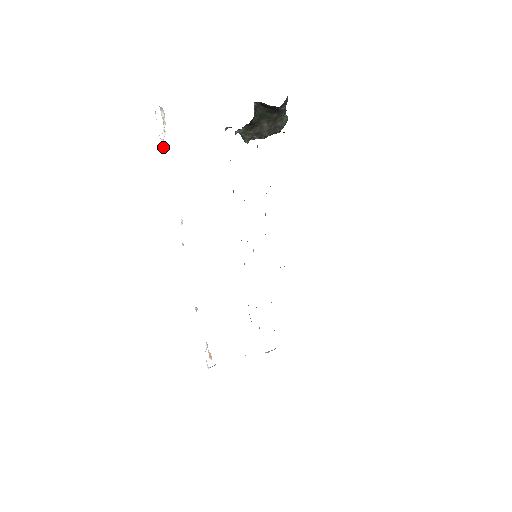
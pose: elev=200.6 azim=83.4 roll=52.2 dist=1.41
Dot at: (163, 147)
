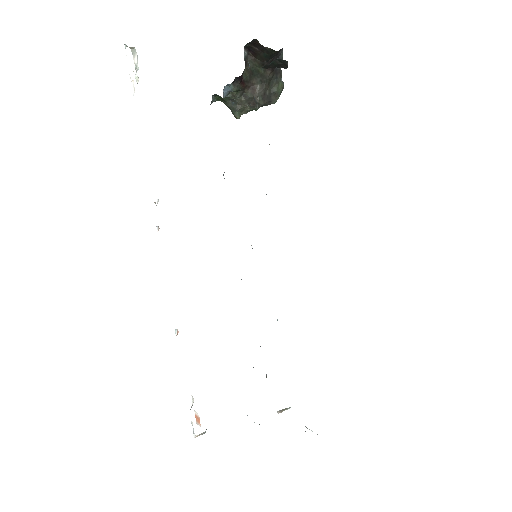
Dot at: (134, 91)
